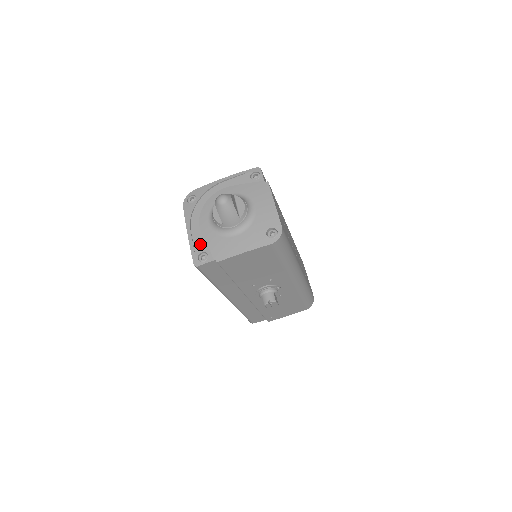
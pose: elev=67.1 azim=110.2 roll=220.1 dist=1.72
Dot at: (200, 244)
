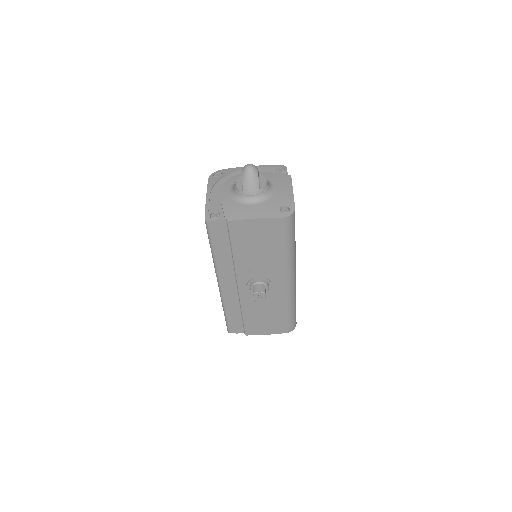
Dot at: (215, 206)
